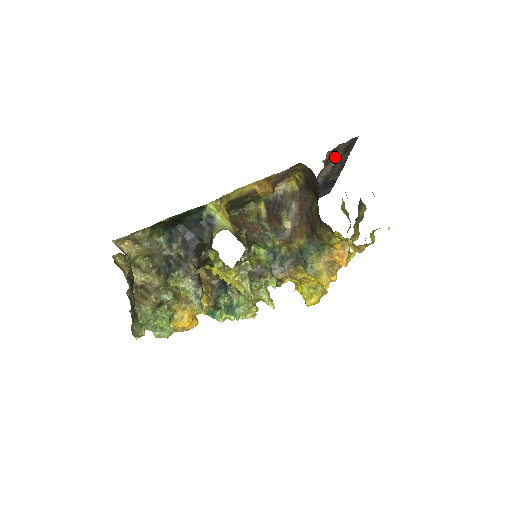
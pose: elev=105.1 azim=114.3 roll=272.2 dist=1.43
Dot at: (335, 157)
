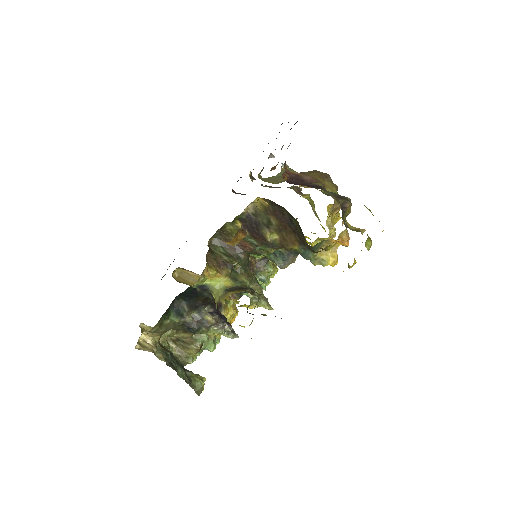
Dot at: occluded
